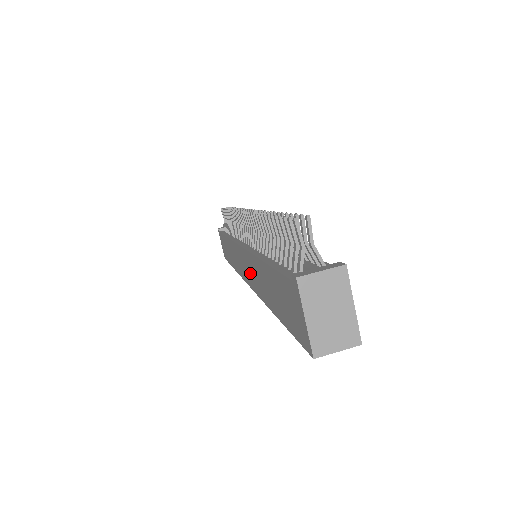
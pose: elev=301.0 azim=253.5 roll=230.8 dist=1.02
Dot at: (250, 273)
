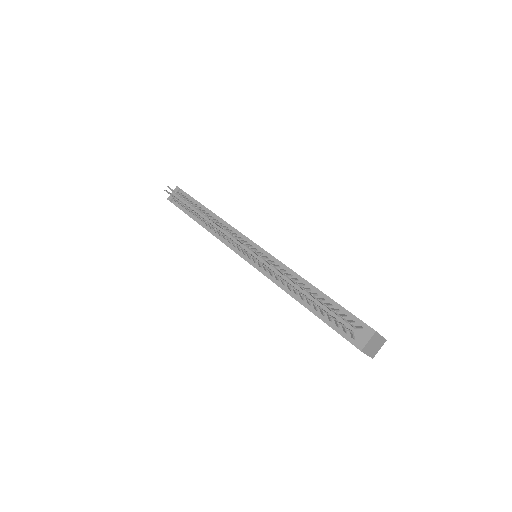
Dot at: occluded
